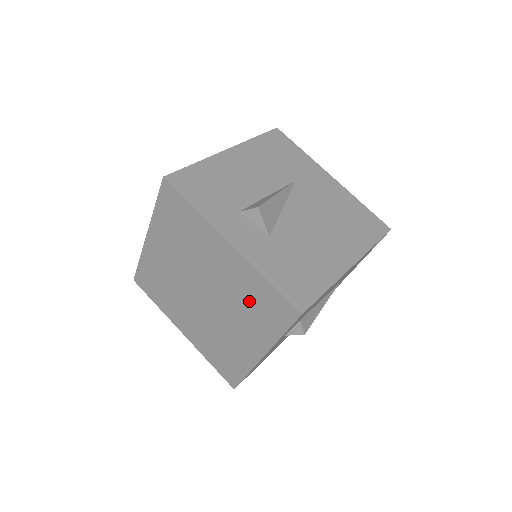
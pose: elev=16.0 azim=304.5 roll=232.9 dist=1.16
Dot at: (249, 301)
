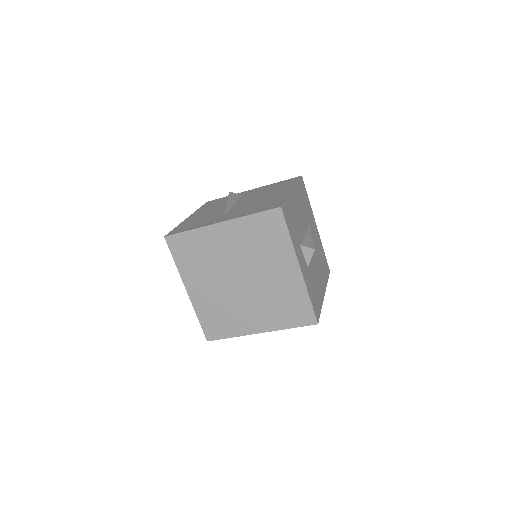
Dot at: (283, 302)
